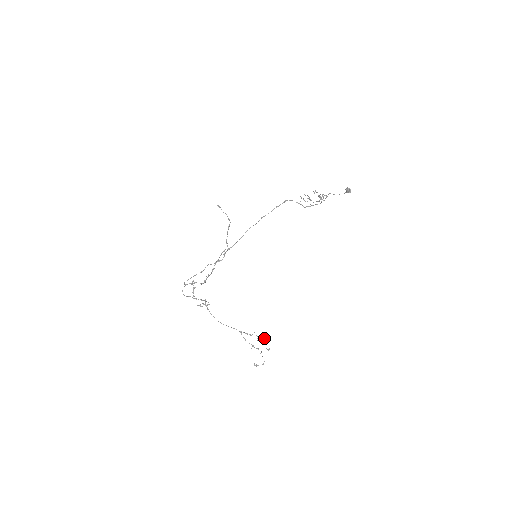
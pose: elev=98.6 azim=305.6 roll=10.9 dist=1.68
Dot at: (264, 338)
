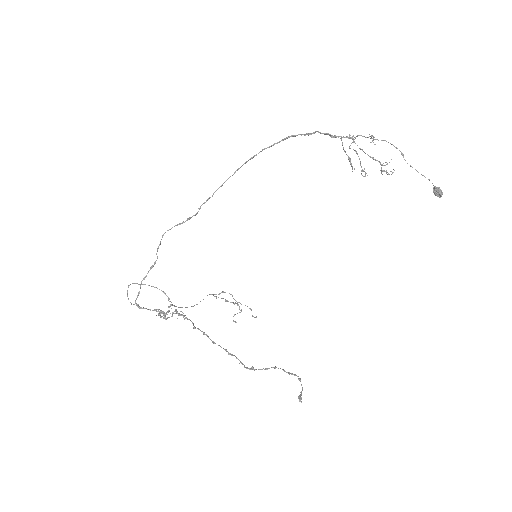
Dot at: occluded
